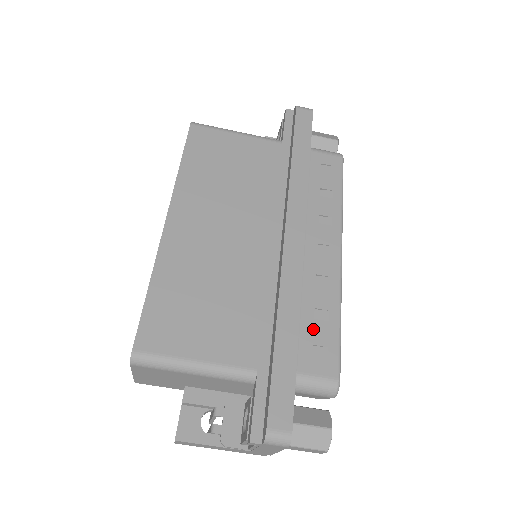
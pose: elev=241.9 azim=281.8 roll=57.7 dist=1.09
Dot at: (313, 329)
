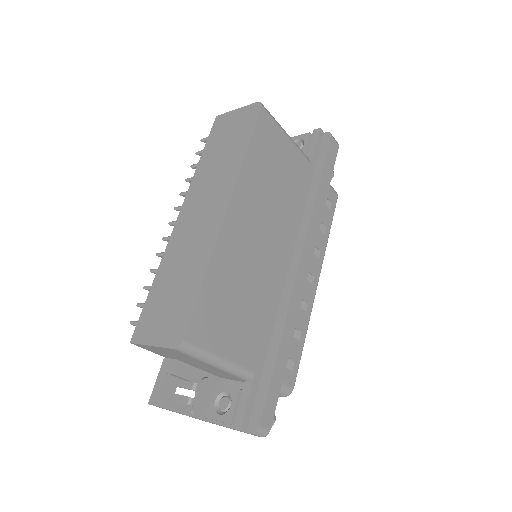
Dot at: (291, 345)
